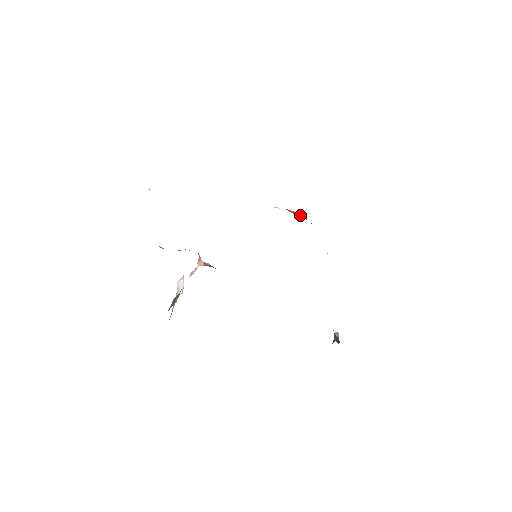
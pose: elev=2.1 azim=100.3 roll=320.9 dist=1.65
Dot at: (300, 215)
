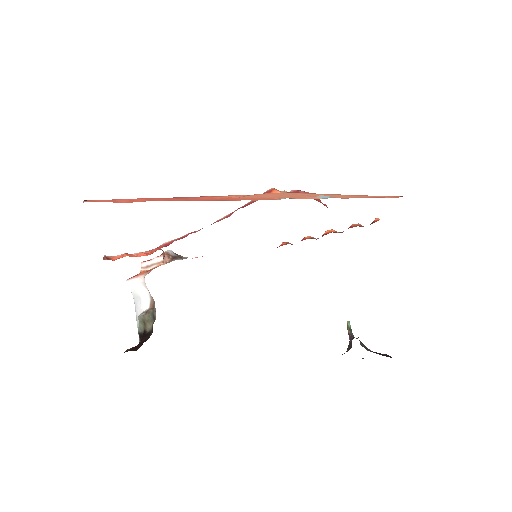
Dot at: occluded
